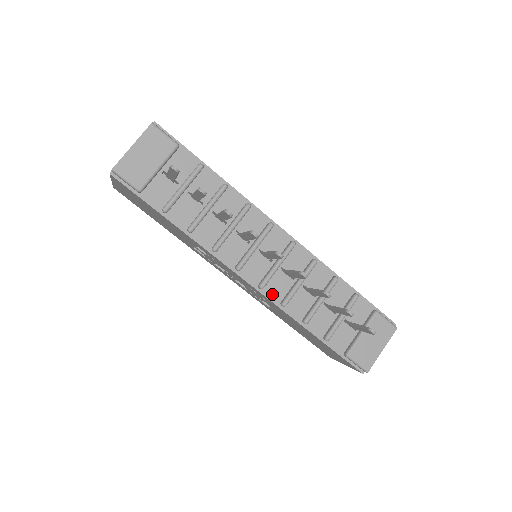
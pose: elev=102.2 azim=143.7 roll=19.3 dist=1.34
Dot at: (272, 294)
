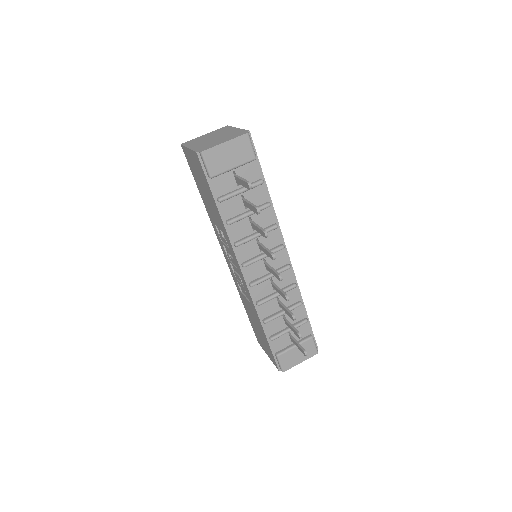
Dot at: (255, 293)
